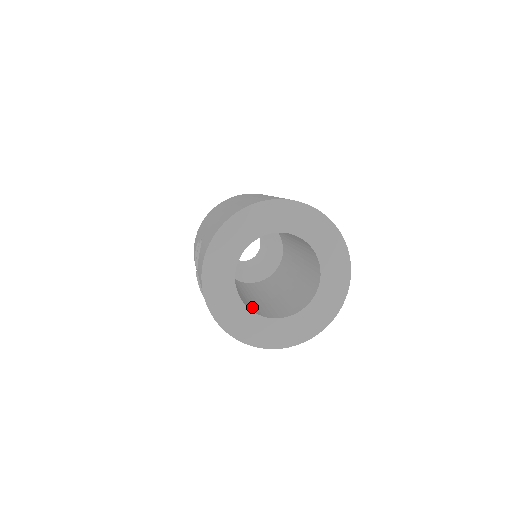
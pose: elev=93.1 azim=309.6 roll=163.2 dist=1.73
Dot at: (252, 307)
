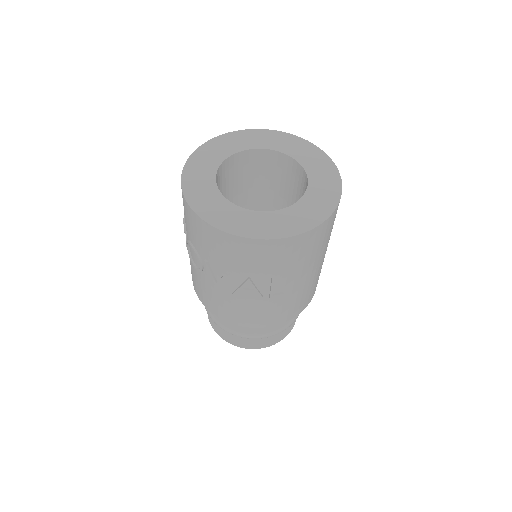
Dot at: occluded
